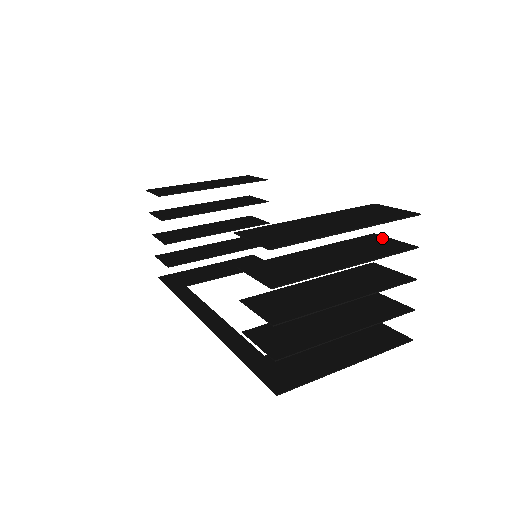
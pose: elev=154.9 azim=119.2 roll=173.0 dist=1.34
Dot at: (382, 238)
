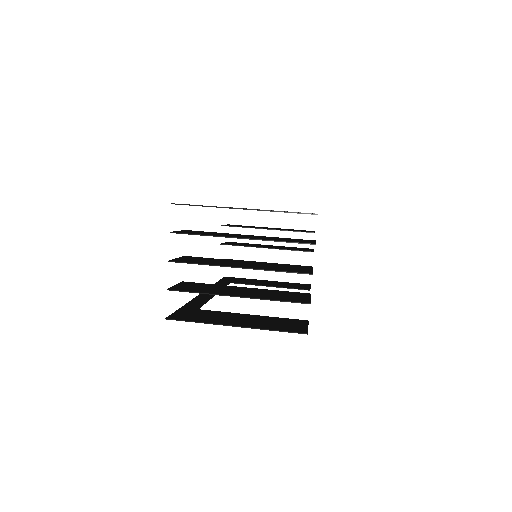
Dot at: occluded
